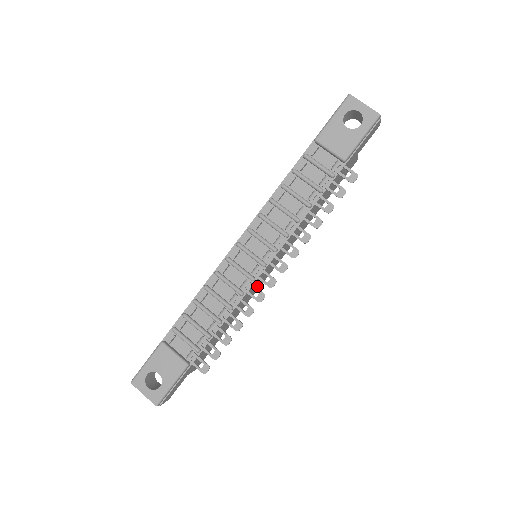
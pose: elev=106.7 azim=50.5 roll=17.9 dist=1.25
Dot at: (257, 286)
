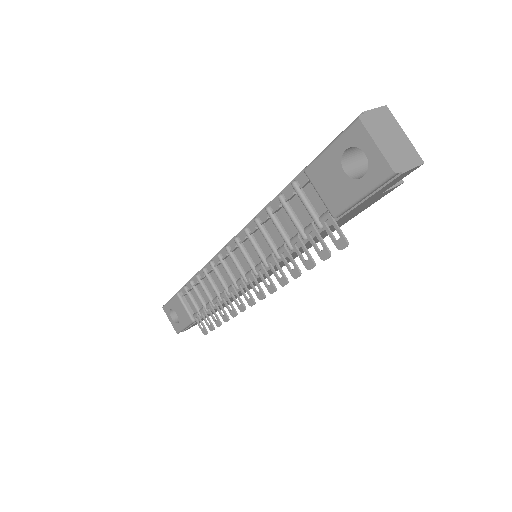
Dot at: occluded
